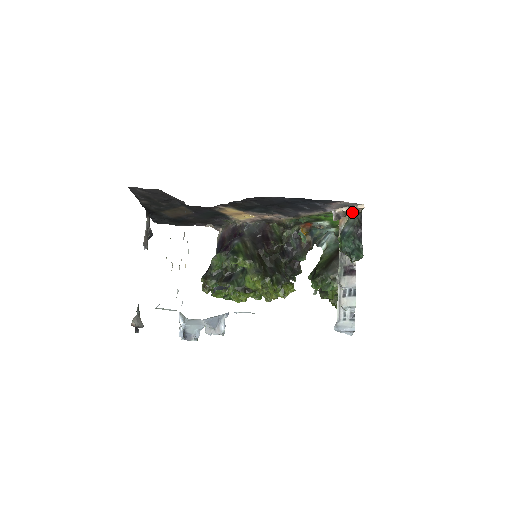
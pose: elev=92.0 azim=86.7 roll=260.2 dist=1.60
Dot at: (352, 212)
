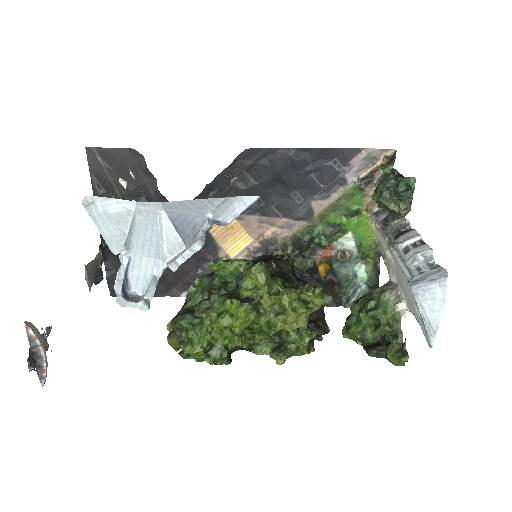
Dot at: (381, 163)
